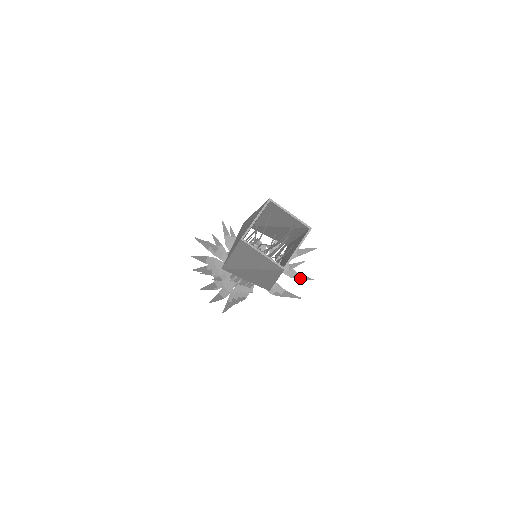
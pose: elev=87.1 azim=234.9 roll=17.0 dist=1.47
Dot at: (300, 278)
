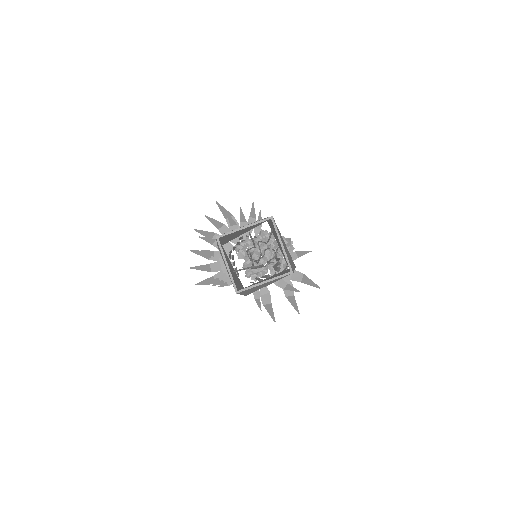
Dot at: (291, 303)
